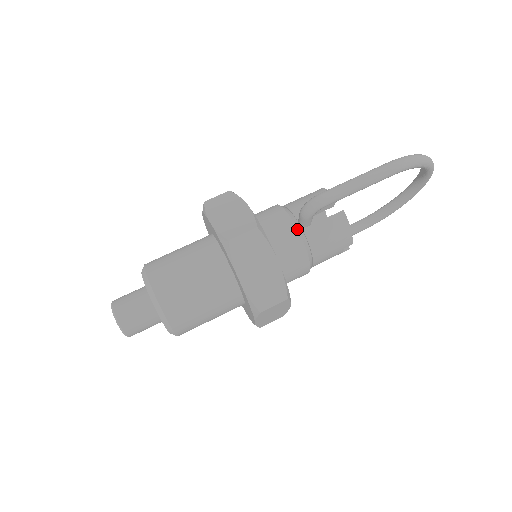
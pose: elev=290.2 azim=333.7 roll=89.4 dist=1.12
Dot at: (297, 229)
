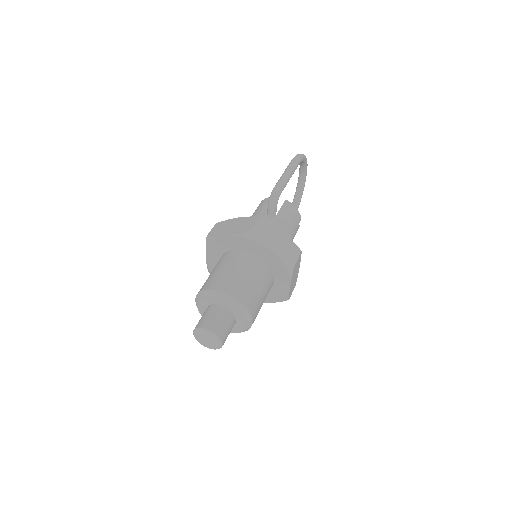
Dot at: (273, 218)
